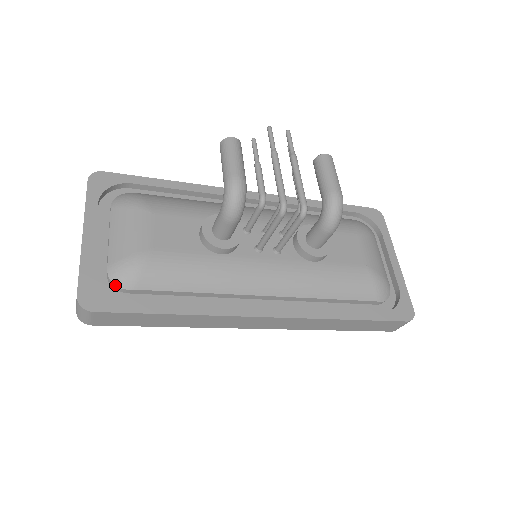
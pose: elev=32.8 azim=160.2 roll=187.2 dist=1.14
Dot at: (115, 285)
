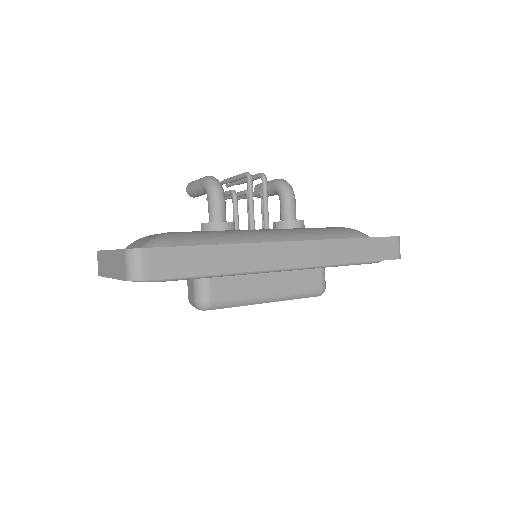
Dot at: occluded
